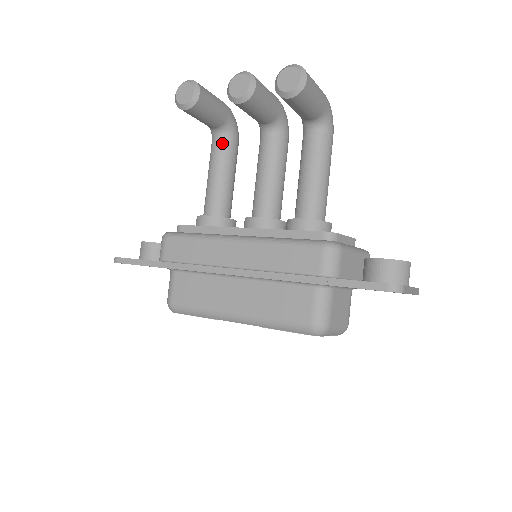
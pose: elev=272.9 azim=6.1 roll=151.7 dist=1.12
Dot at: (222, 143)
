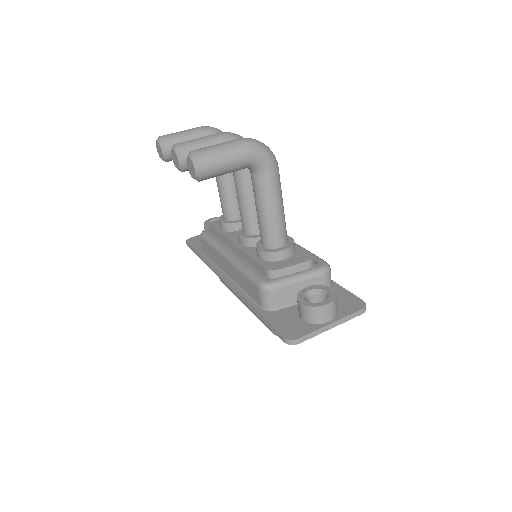
Dot at: occluded
